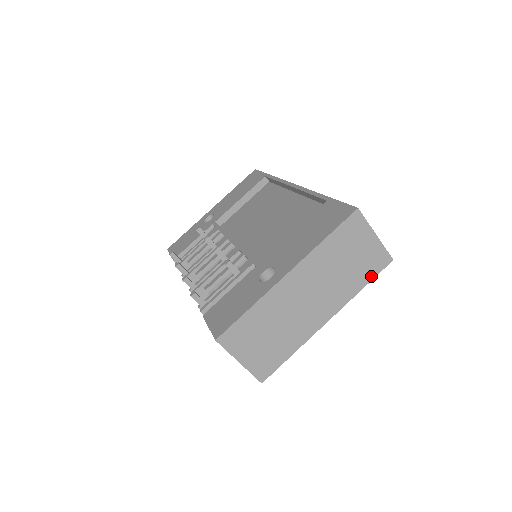
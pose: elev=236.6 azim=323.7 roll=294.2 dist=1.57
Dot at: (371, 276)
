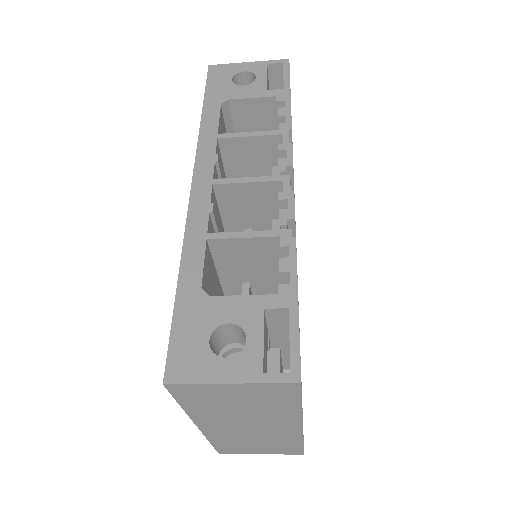
Dot at: (294, 399)
